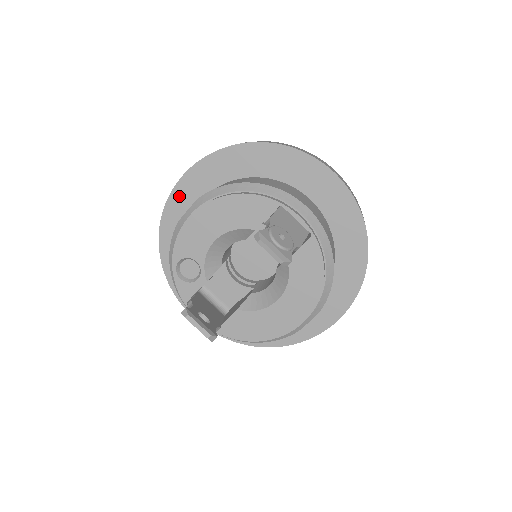
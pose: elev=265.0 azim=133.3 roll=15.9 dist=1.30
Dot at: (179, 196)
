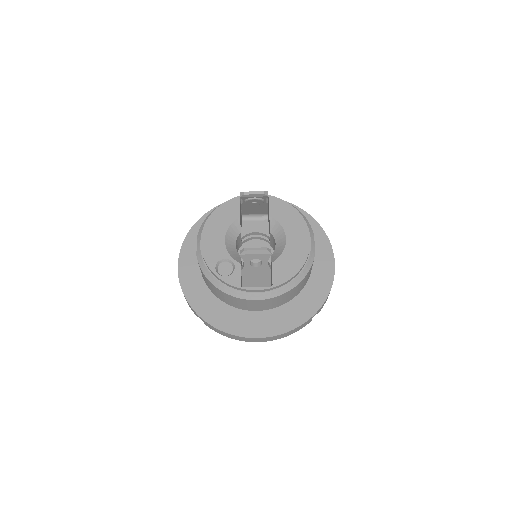
Dot at: (185, 274)
